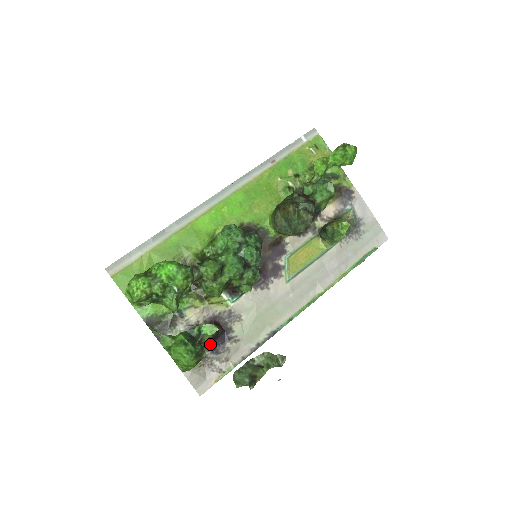
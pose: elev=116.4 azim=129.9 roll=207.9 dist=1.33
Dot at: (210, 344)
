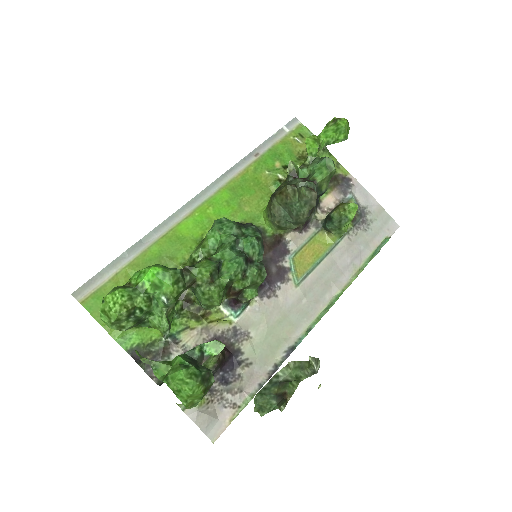
Dot at: (216, 373)
